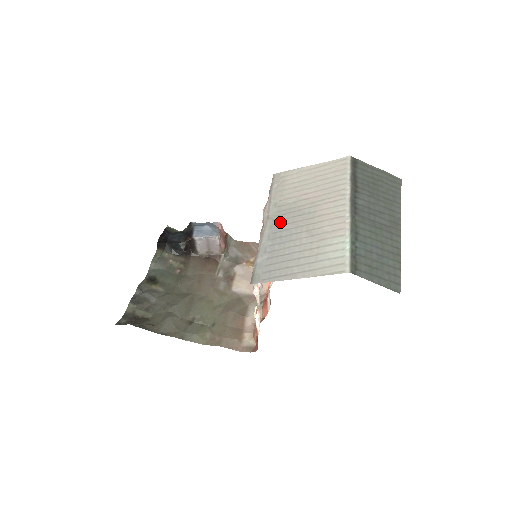
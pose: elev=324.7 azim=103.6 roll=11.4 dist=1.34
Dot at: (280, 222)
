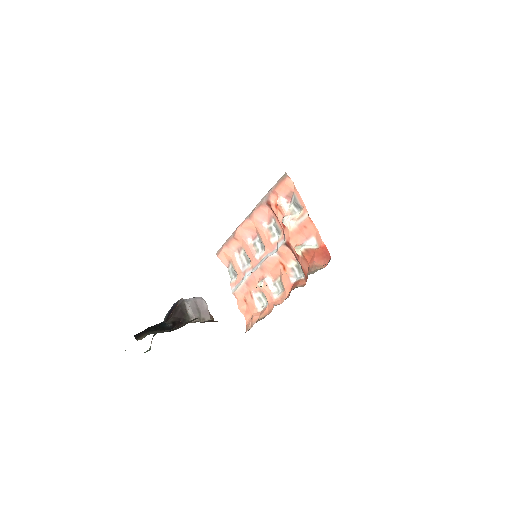
Dot at: occluded
